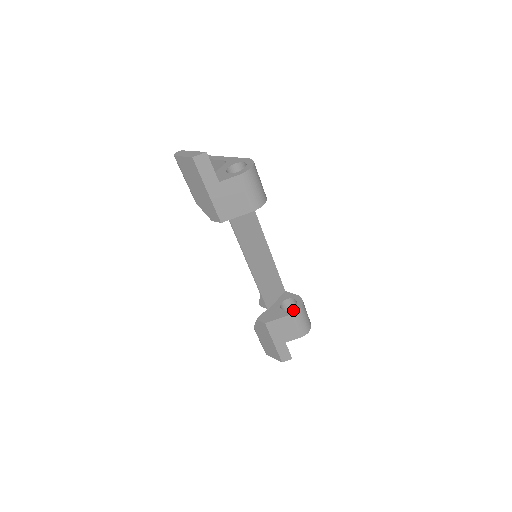
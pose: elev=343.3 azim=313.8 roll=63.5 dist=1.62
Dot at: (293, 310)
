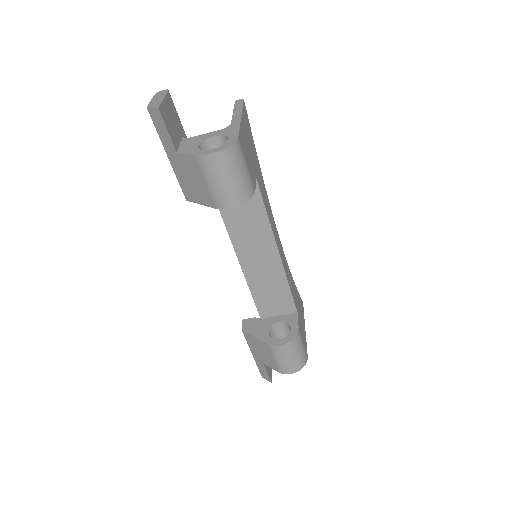
Dot at: (273, 341)
